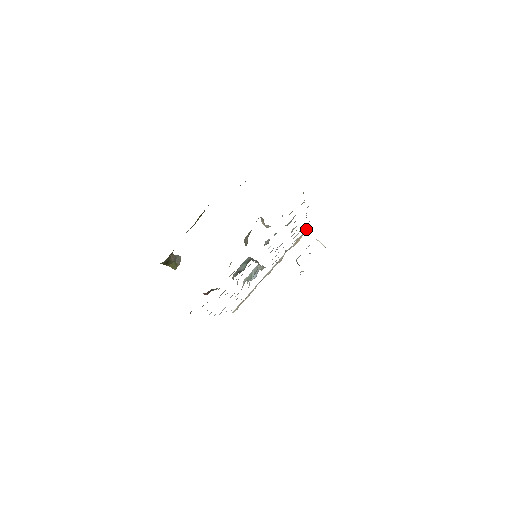
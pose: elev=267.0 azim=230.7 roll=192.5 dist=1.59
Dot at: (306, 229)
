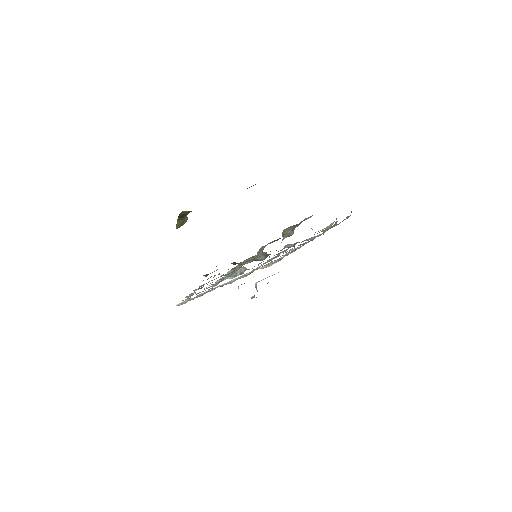
Dot at: occluded
